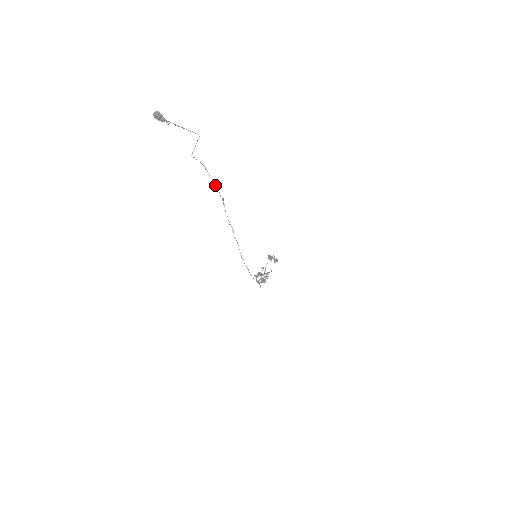
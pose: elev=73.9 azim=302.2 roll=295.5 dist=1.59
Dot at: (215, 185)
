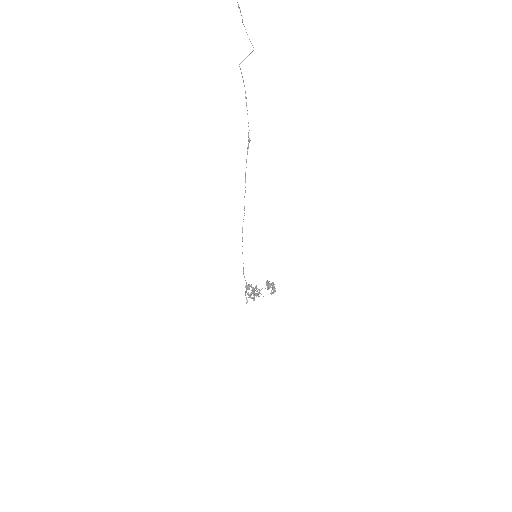
Dot at: occluded
